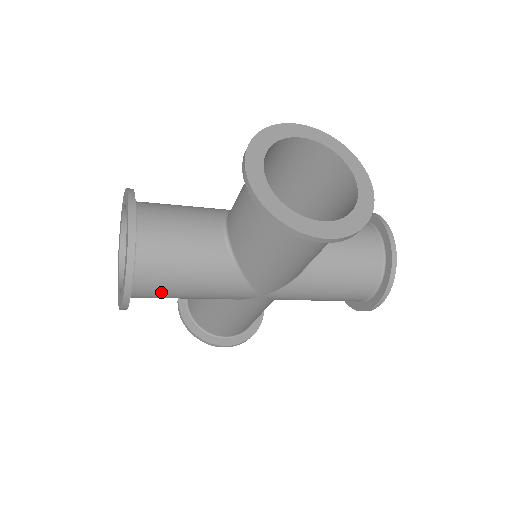
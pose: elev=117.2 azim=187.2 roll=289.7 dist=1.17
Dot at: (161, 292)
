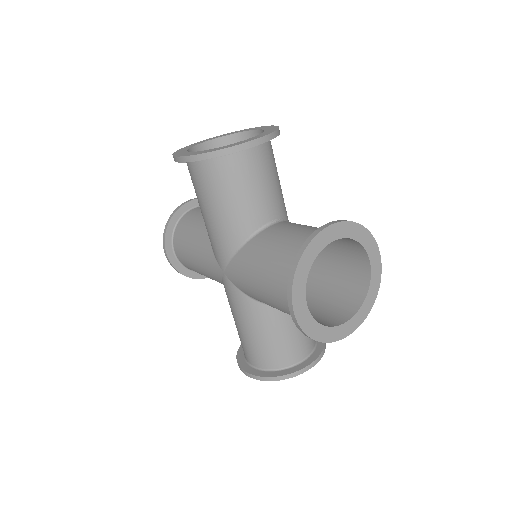
Dot at: (183, 253)
